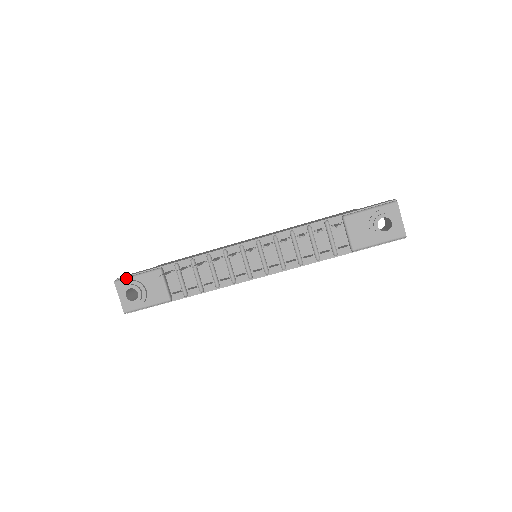
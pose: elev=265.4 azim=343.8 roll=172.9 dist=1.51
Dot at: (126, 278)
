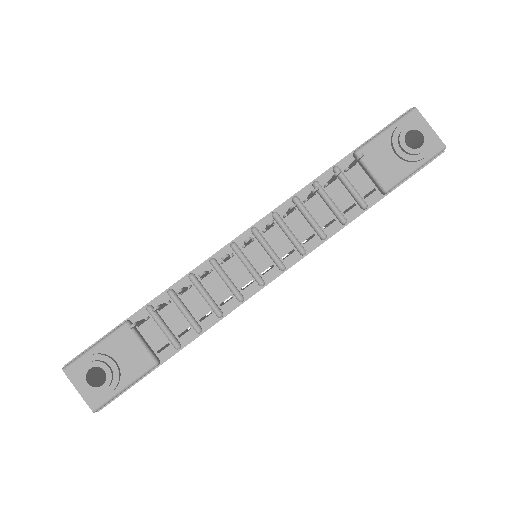
Dot at: (79, 356)
